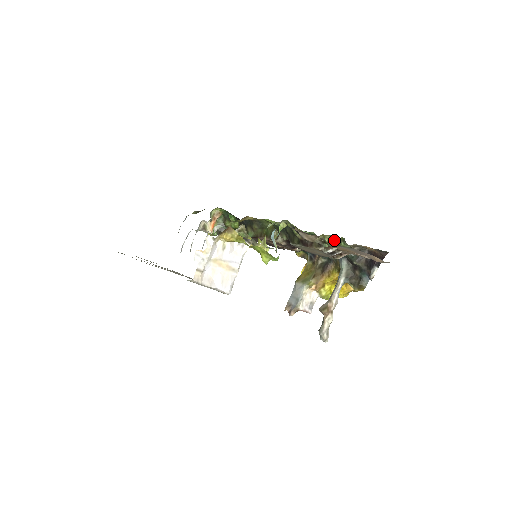
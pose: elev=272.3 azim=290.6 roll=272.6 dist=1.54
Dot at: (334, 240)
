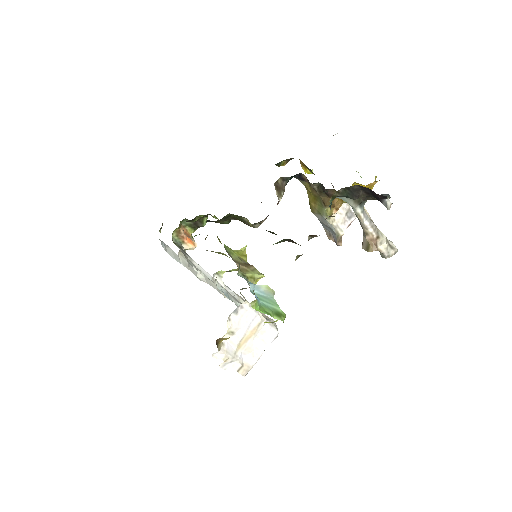
Dot at: occluded
